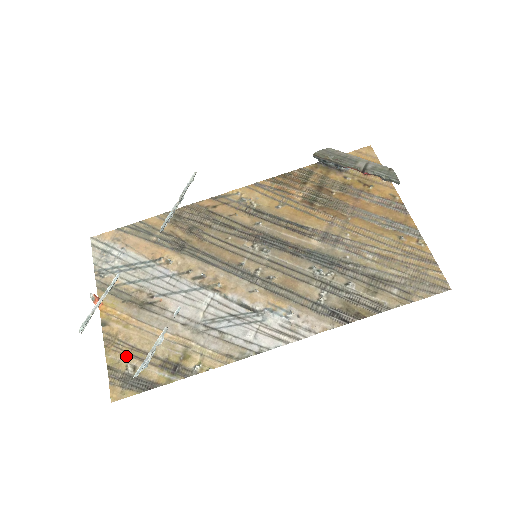
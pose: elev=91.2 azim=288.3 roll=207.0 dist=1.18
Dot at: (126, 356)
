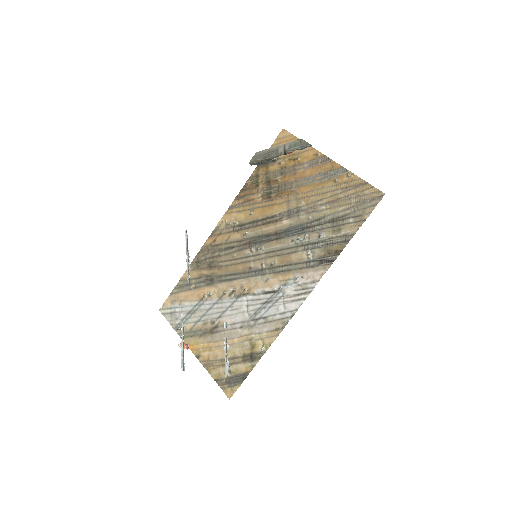
Dot at: (221, 368)
